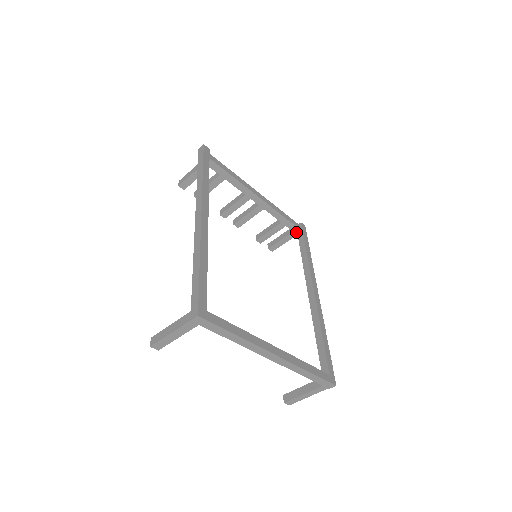
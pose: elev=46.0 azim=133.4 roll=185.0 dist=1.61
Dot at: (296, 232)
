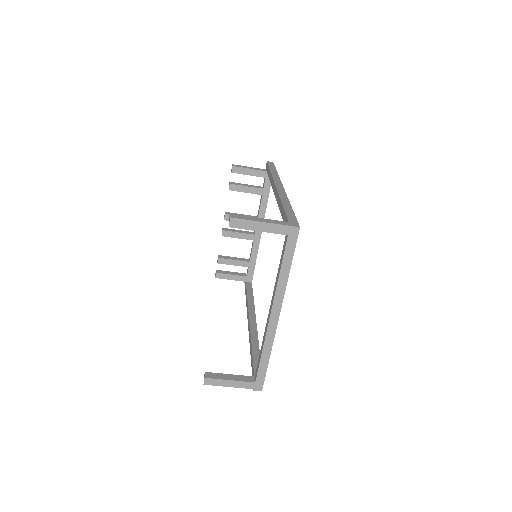
Dot at: (248, 279)
